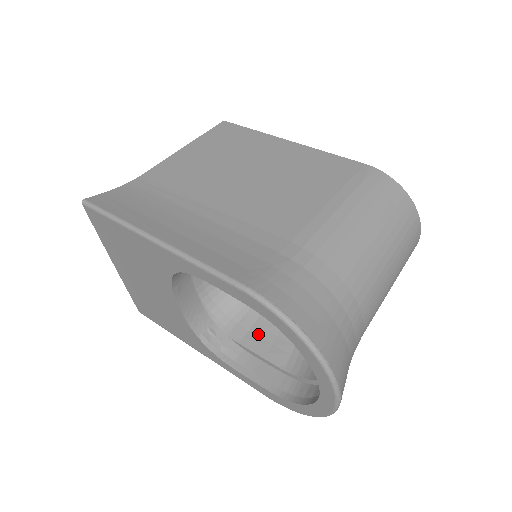
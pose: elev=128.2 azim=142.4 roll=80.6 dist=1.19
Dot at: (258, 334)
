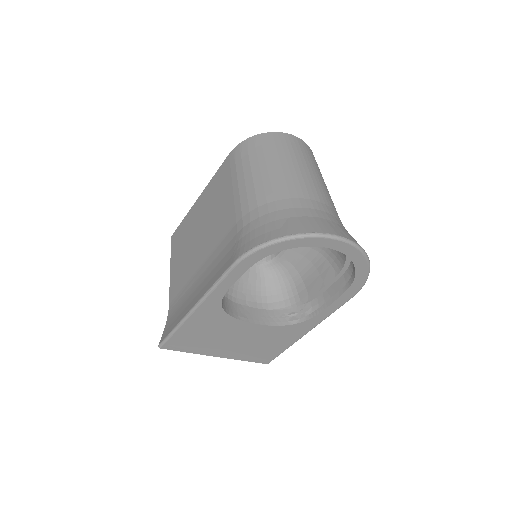
Dot at: (310, 282)
